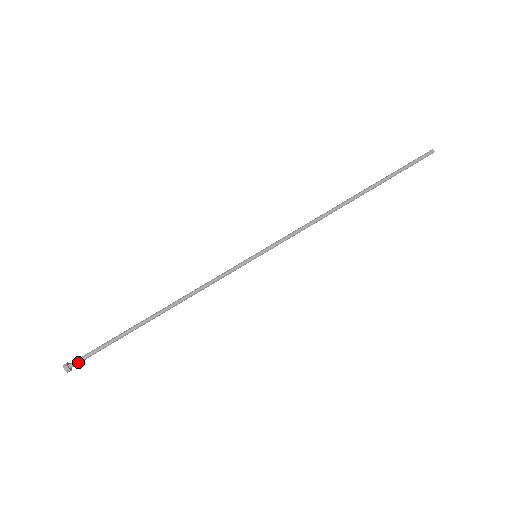
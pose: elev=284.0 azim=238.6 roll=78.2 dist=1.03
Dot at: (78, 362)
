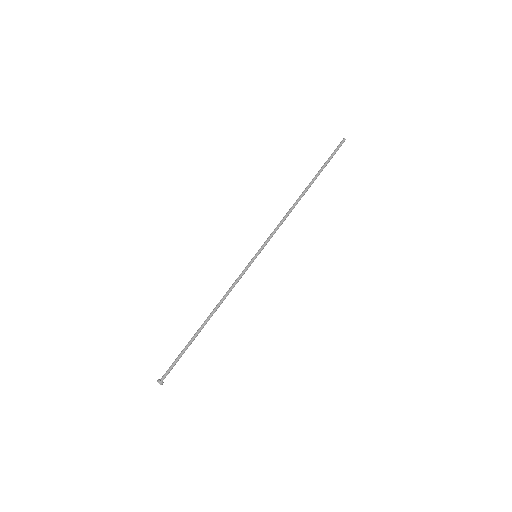
Dot at: (166, 375)
